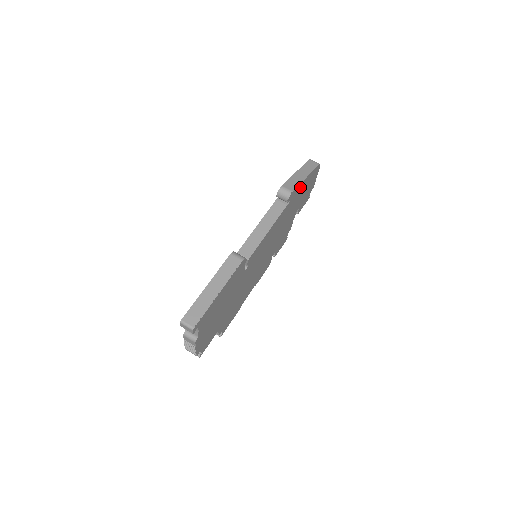
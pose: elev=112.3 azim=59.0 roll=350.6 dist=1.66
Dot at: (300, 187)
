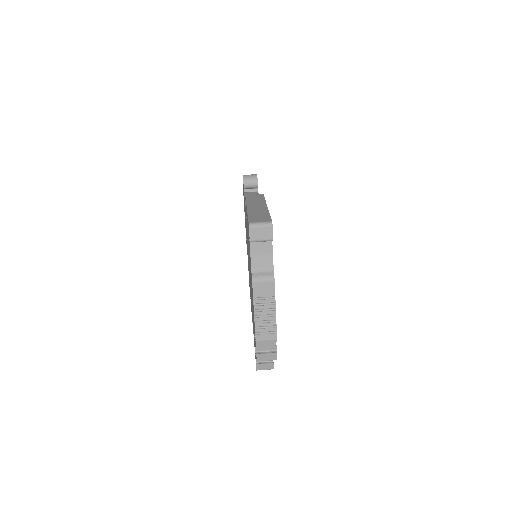
Dot at: occluded
